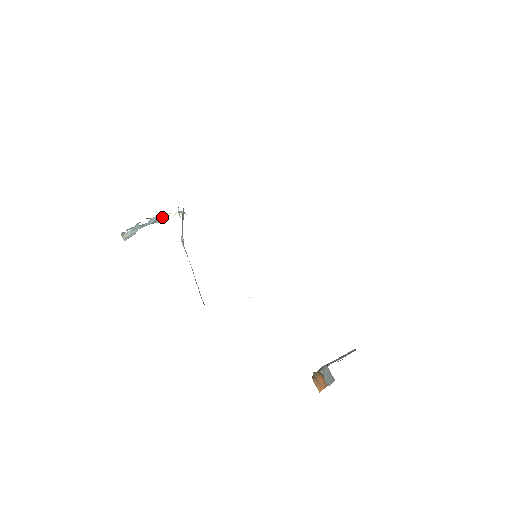
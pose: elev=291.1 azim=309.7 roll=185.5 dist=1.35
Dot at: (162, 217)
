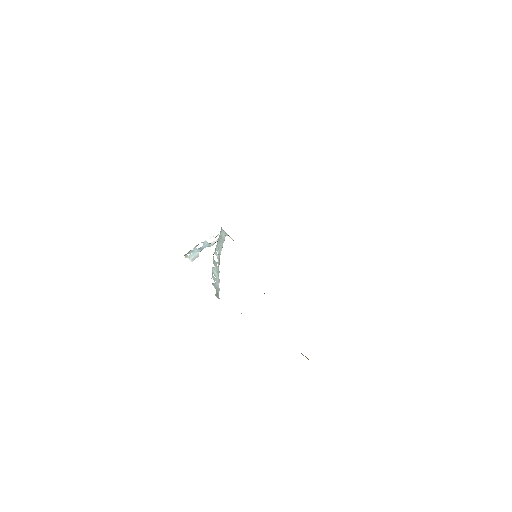
Dot at: (209, 240)
